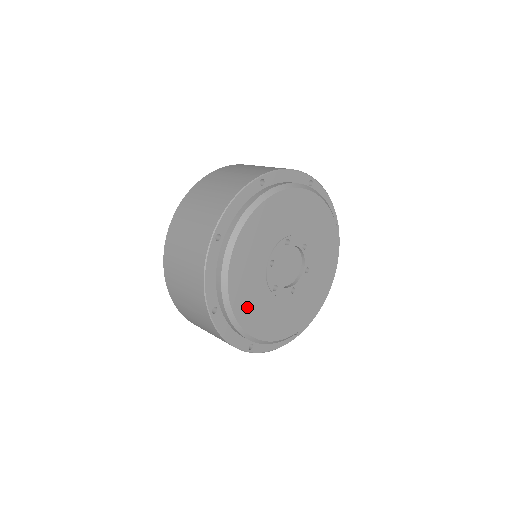
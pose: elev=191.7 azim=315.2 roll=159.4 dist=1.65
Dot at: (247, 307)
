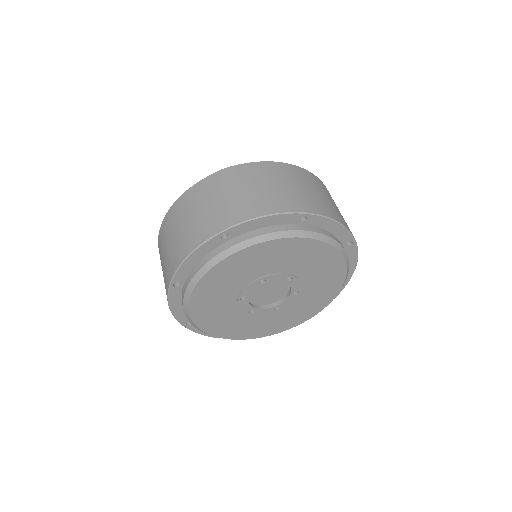
Dot at: (219, 326)
